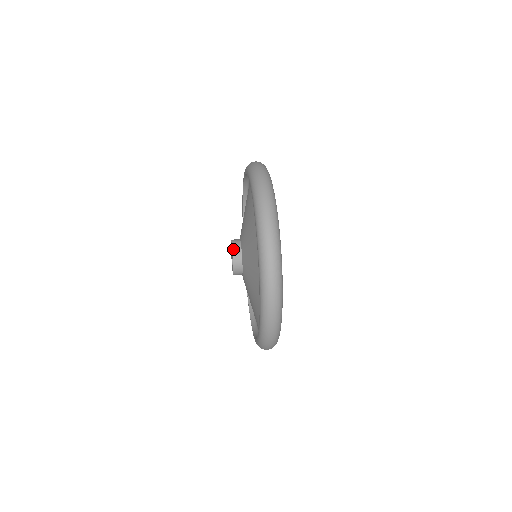
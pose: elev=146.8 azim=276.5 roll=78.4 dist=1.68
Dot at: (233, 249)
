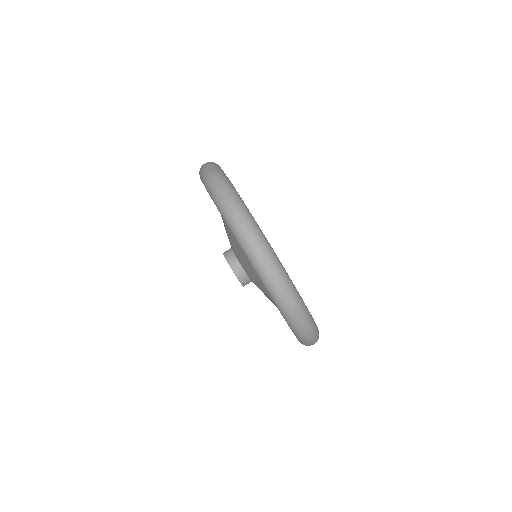
Dot at: (229, 263)
